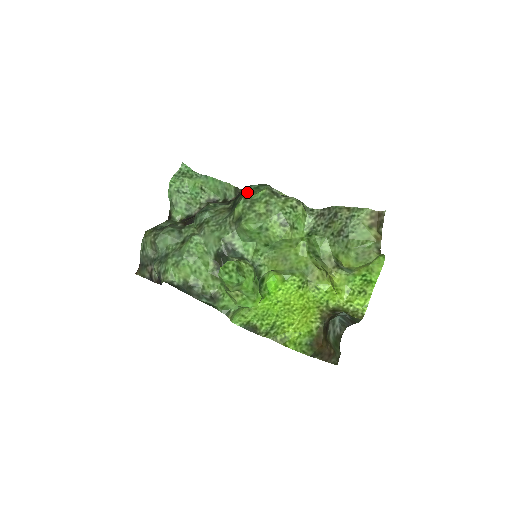
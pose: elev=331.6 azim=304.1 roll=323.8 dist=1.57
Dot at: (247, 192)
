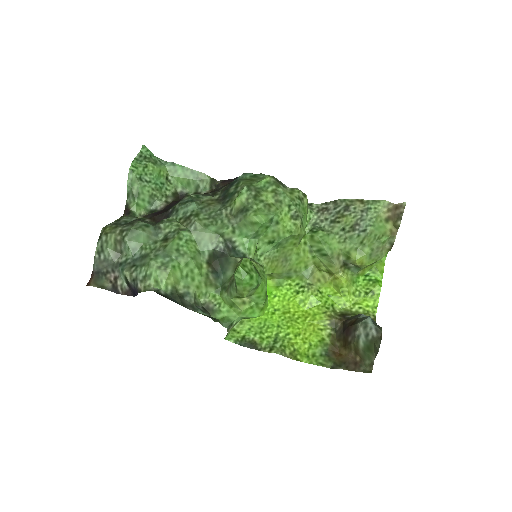
Dot at: (245, 180)
